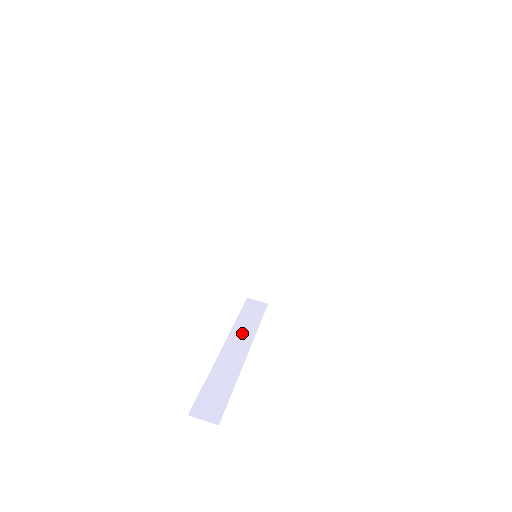
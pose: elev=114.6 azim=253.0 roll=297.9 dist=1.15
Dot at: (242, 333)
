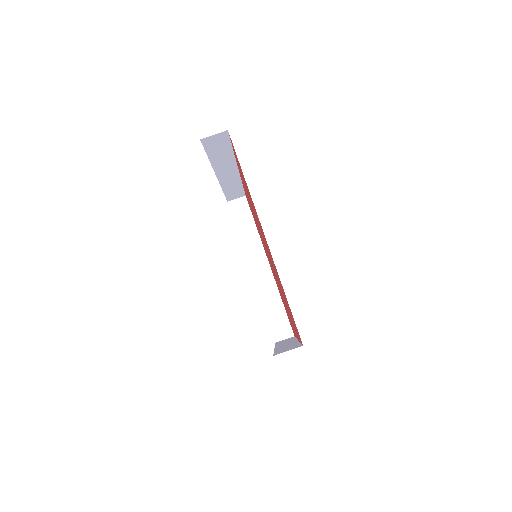
Dot at: (253, 248)
